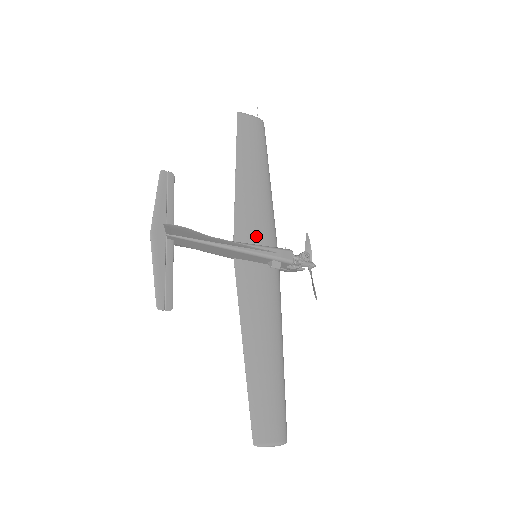
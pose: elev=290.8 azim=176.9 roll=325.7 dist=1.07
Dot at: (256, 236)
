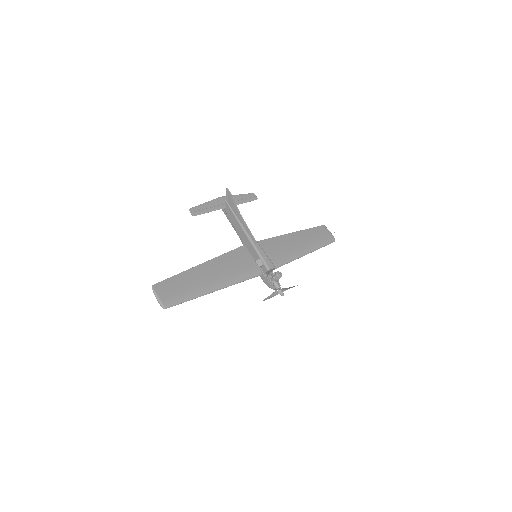
Dot at: (267, 253)
